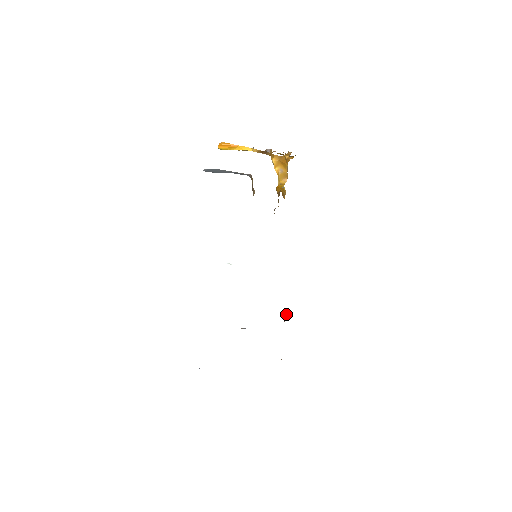
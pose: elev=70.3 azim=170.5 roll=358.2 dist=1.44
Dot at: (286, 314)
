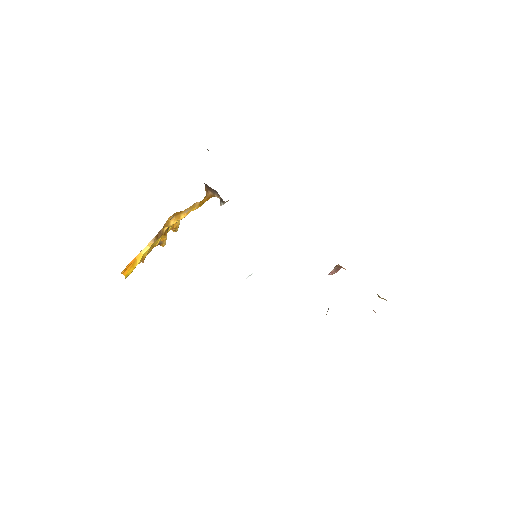
Dot at: (332, 270)
